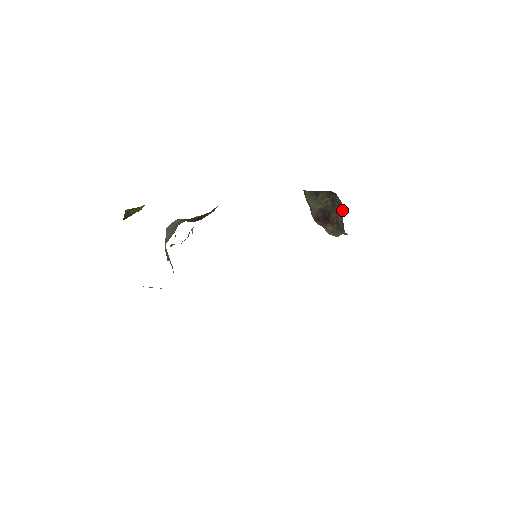
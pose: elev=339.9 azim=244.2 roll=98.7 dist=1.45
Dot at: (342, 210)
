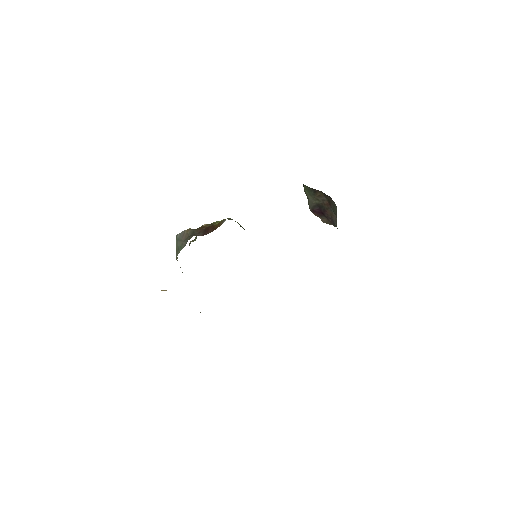
Dot at: occluded
